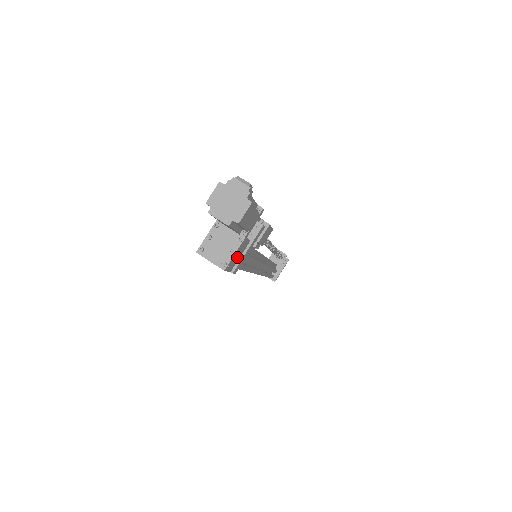
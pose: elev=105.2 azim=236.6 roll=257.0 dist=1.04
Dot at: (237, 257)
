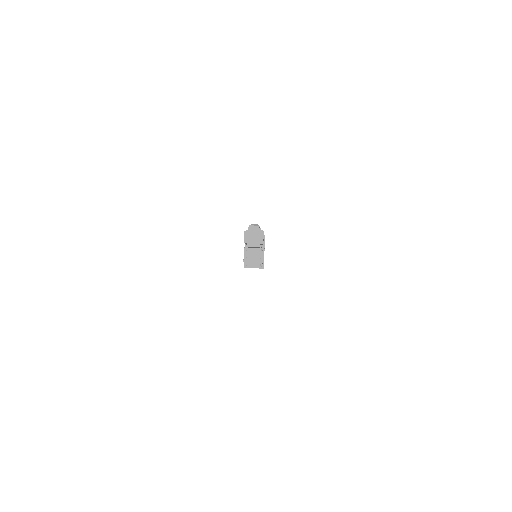
Dot at: occluded
